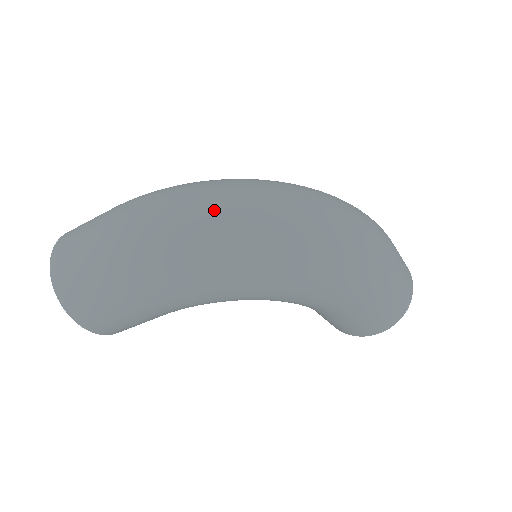
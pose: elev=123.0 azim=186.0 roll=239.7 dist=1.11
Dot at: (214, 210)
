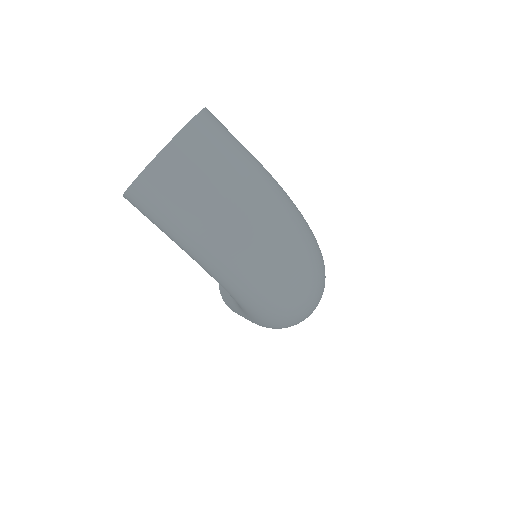
Dot at: (290, 274)
